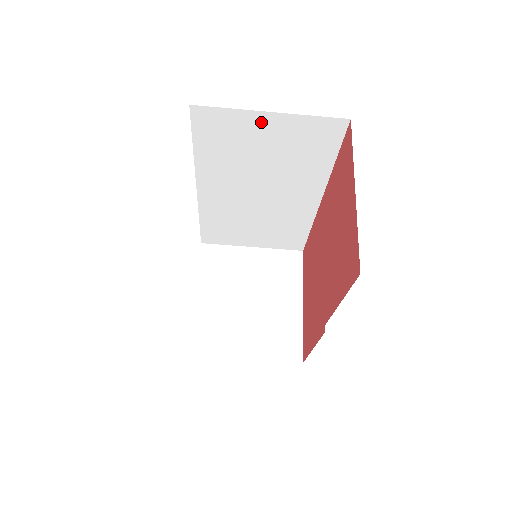
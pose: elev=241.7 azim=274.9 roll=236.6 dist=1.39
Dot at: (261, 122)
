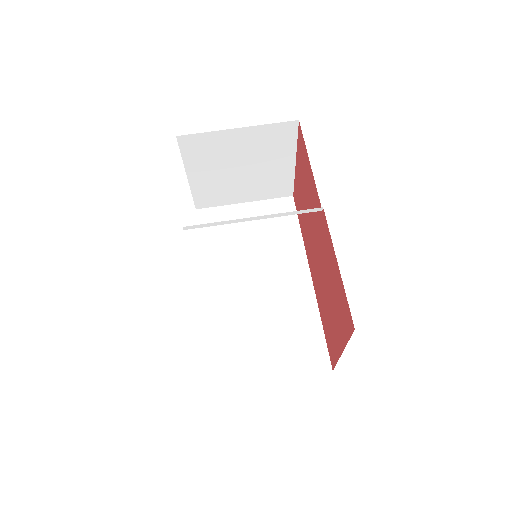
Dot at: (241, 211)
